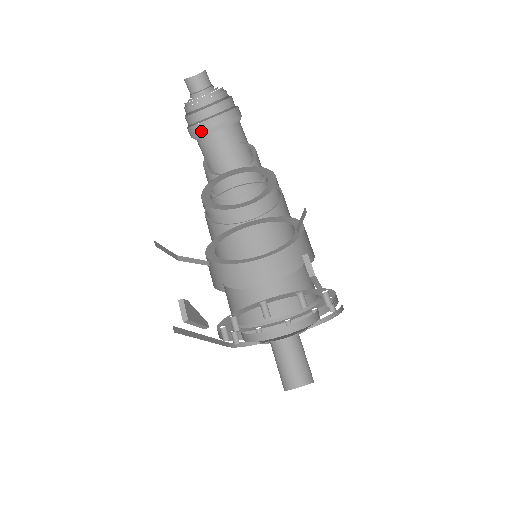
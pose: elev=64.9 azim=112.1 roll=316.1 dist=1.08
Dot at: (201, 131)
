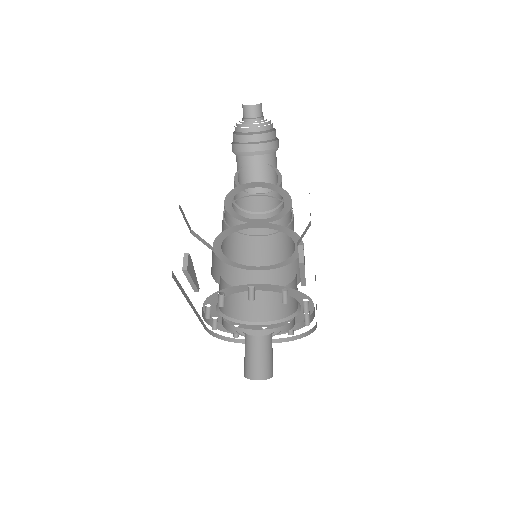
Dot at: (241, 151)
